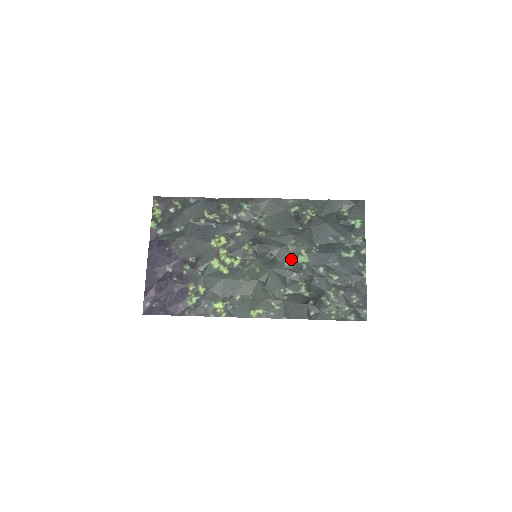
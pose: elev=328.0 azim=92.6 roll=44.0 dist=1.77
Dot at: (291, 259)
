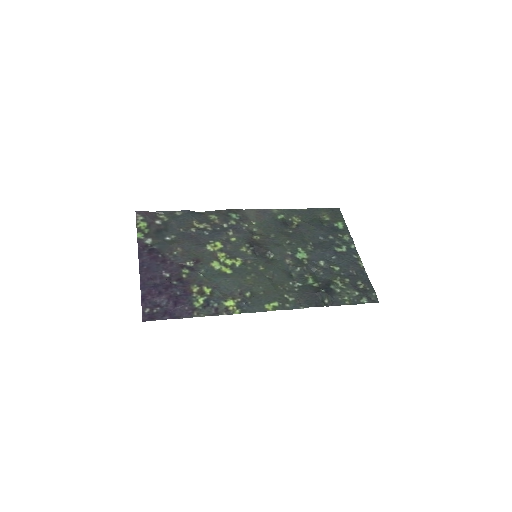
Dot at: (291, 256)
